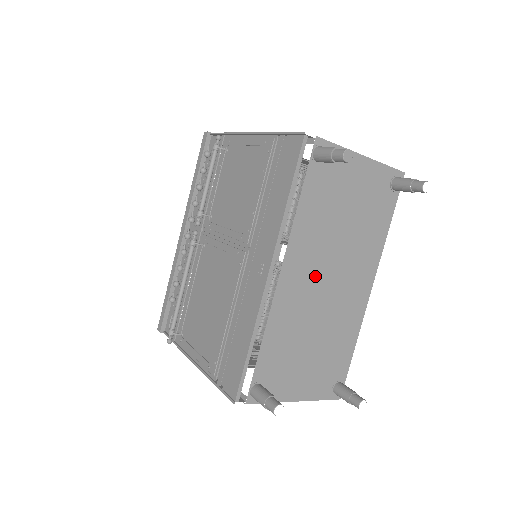
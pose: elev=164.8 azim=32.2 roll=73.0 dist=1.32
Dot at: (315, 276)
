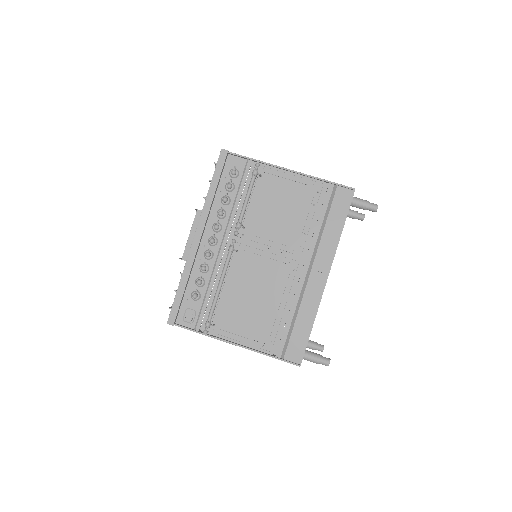
Dot at: occluded
